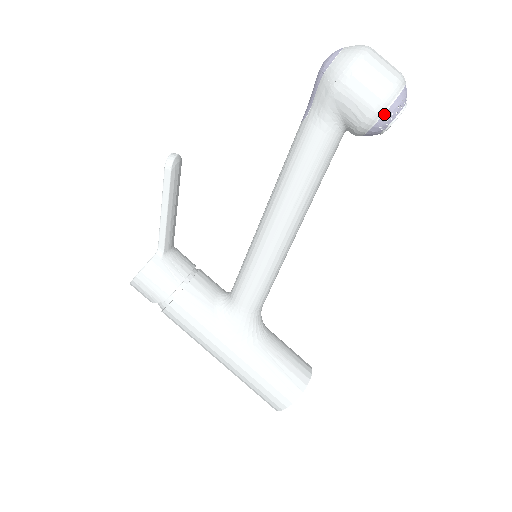
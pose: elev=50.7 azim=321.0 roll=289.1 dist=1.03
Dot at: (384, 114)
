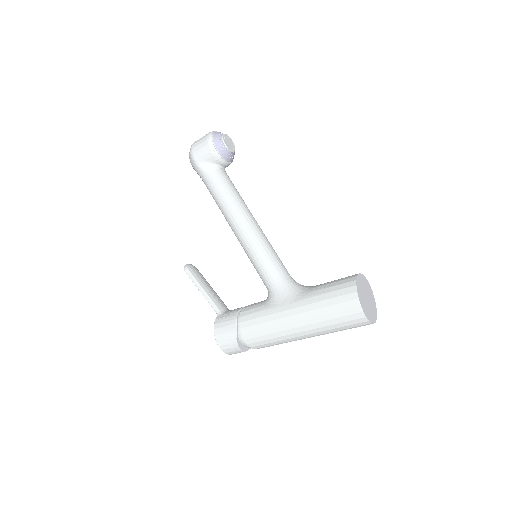
Dot at: (214, 141)
